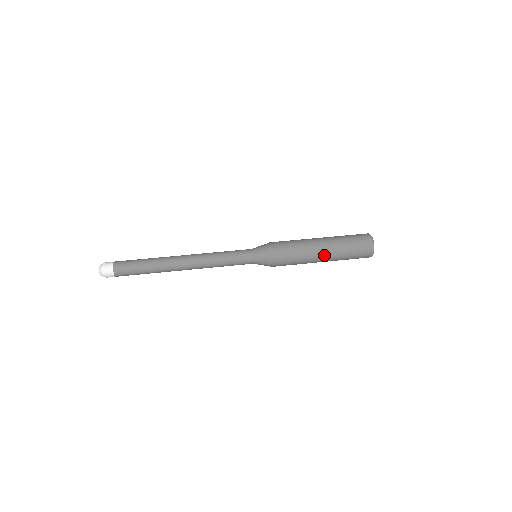
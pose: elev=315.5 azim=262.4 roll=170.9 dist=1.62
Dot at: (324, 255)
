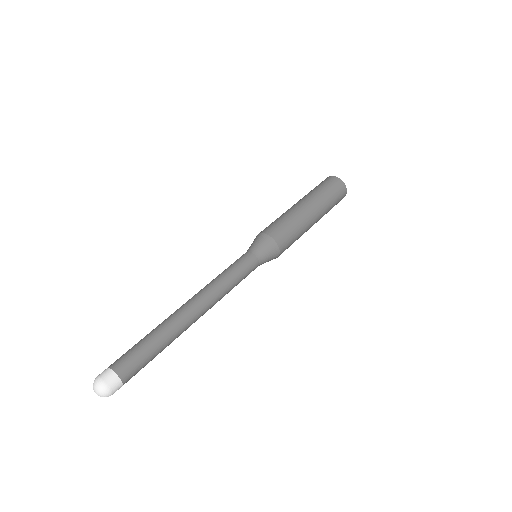
Dot at: (310, 207)
